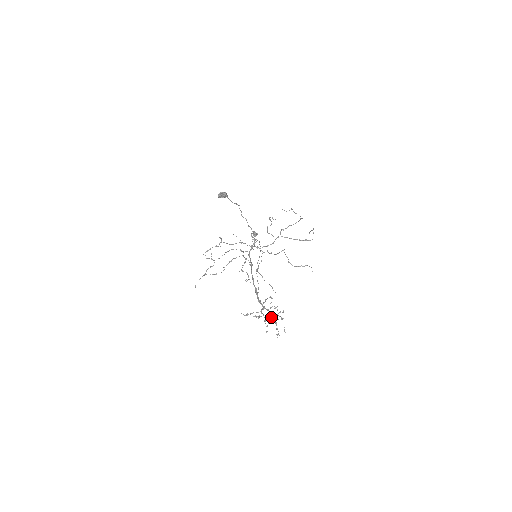
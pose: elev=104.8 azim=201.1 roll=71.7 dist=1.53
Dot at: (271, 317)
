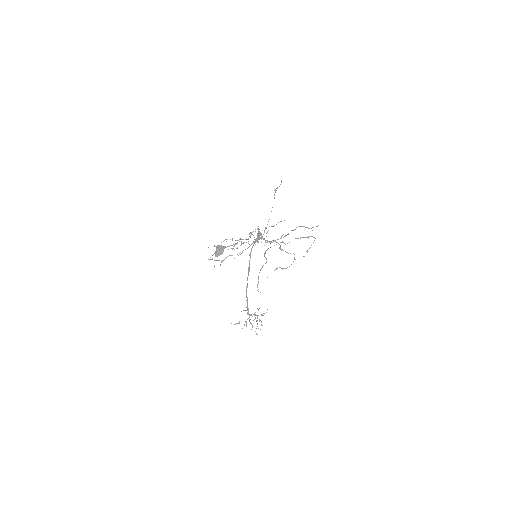
Dot at: occluded
